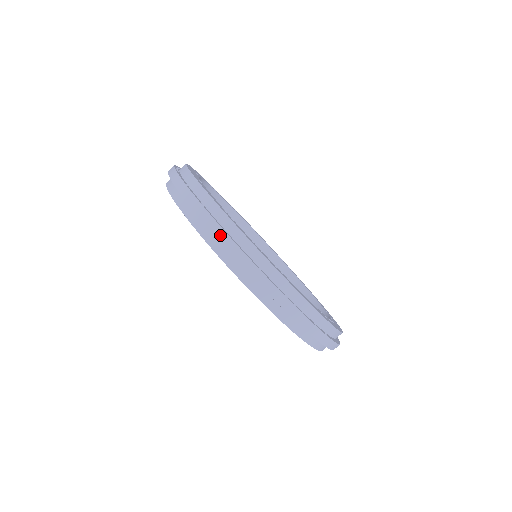
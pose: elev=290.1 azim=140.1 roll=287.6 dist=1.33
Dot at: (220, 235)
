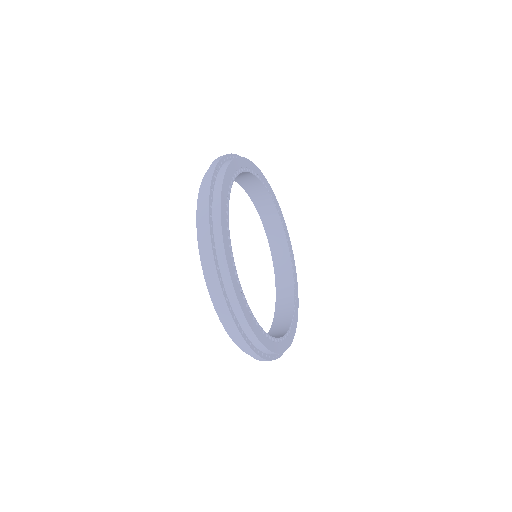
Dot at: (222, 304)
